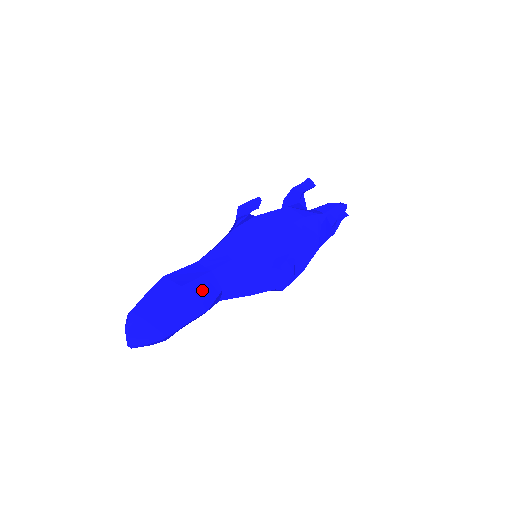
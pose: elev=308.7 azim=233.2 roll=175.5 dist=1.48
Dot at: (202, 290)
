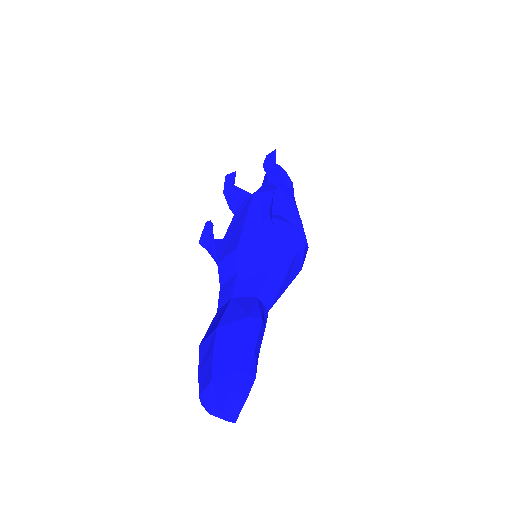
Dot at: (238, 312)
